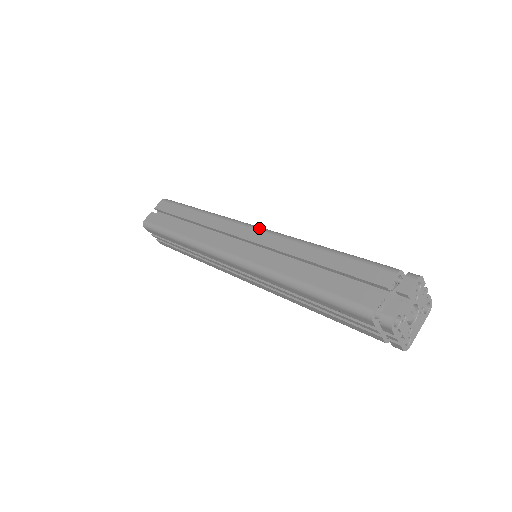
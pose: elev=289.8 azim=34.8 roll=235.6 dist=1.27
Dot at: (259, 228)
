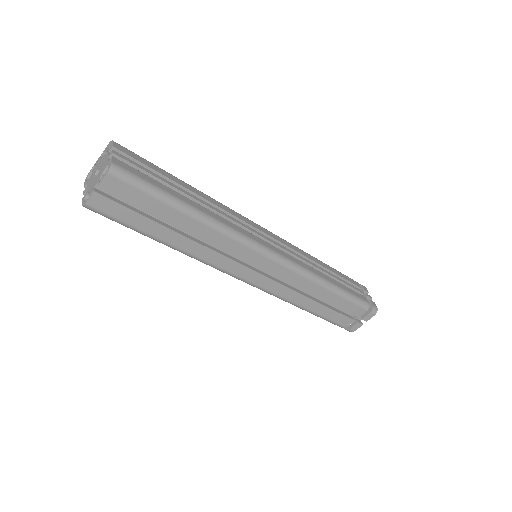
Dot at: (277, 260)
